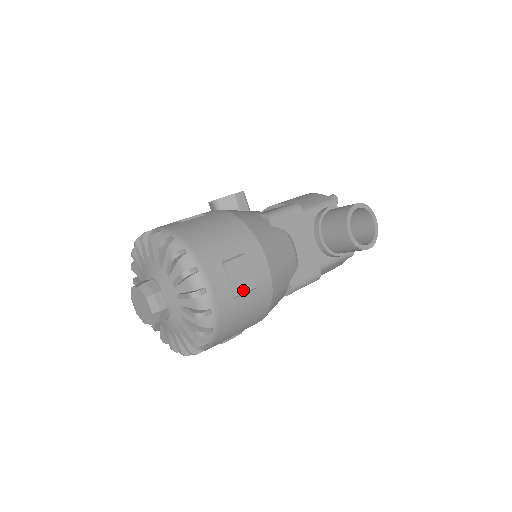
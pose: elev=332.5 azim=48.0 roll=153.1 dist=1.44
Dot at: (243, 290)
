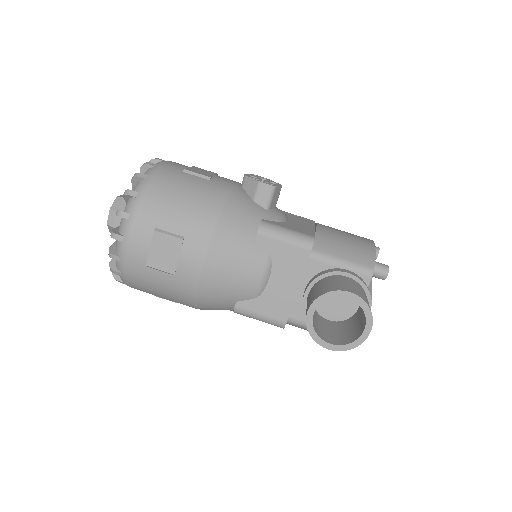
Dot at: (159, 266)
